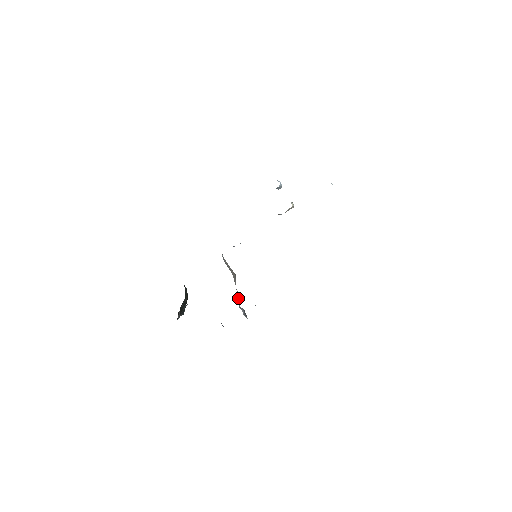
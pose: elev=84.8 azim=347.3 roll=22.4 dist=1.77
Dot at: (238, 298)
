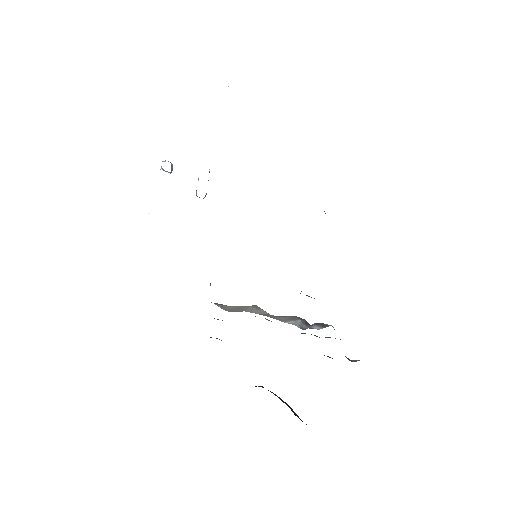
Dot at: (289, 323)
